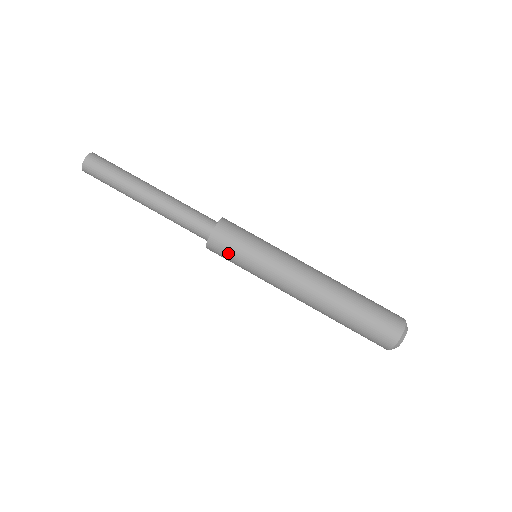
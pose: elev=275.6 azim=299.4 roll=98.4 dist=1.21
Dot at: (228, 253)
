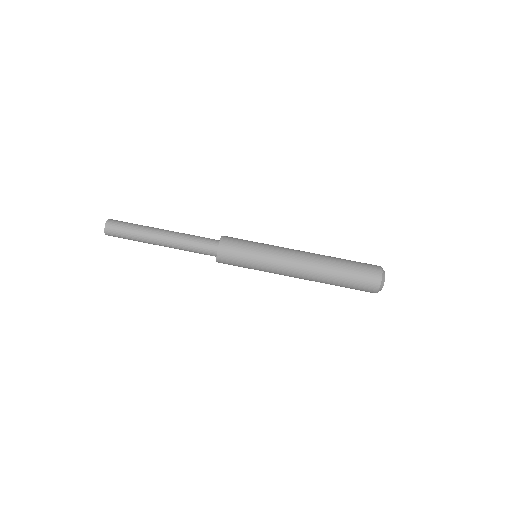
Dot at: (235, 256)
